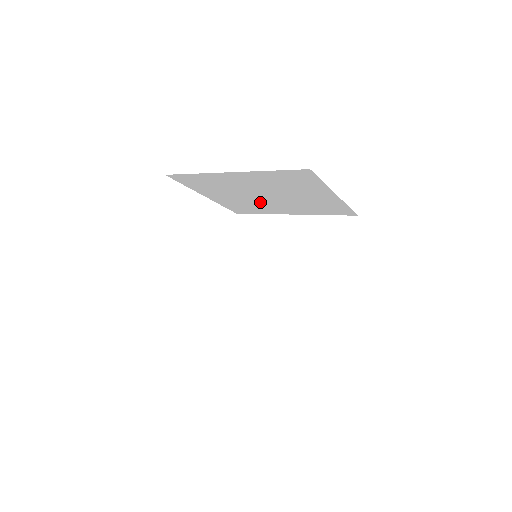
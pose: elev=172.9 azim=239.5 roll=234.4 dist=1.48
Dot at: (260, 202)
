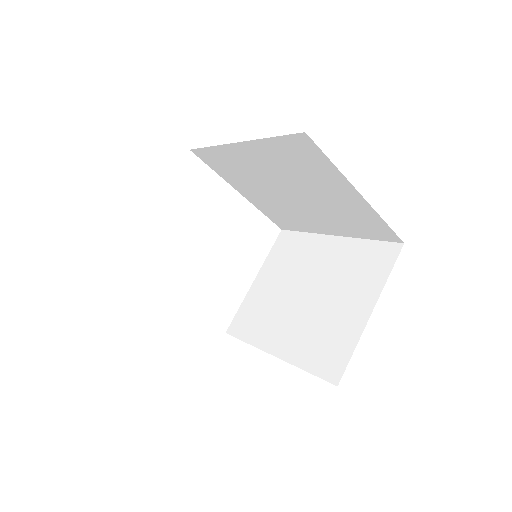
Dot at: (292, 207)
